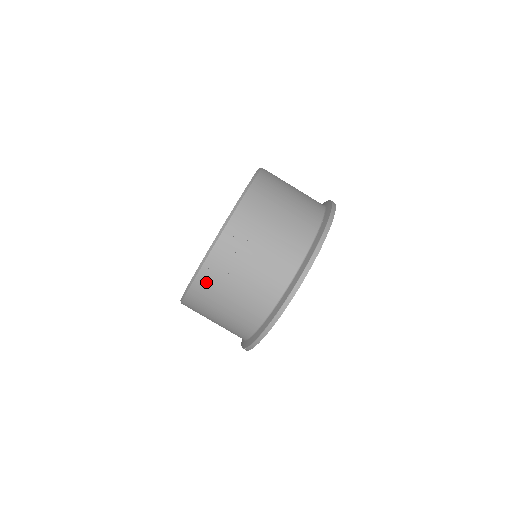
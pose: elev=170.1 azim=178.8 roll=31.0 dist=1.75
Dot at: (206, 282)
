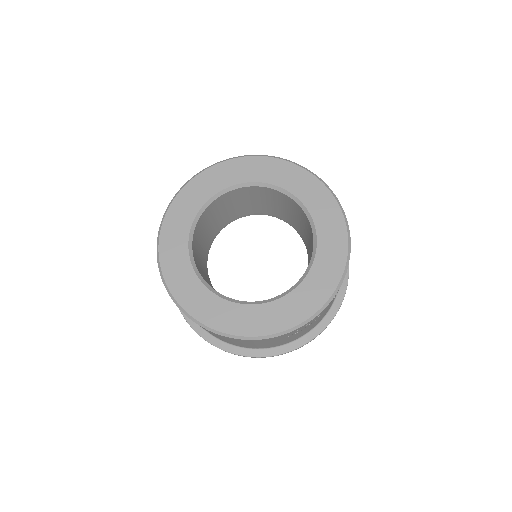
Dot at: (291, 333)
